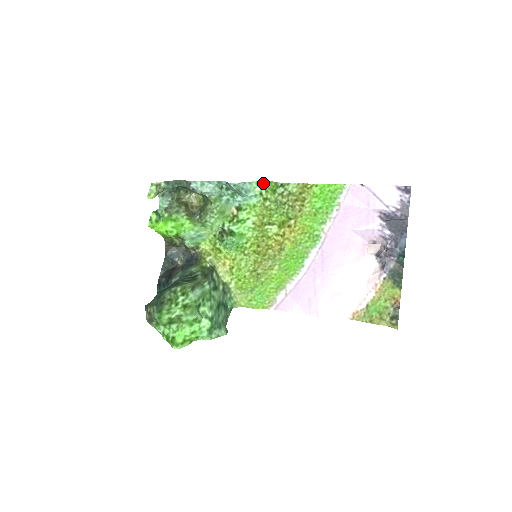
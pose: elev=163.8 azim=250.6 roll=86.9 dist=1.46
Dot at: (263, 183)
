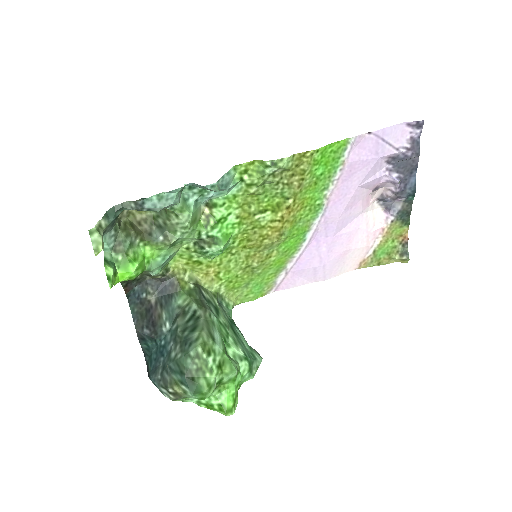
Dot at: (242, 166)
